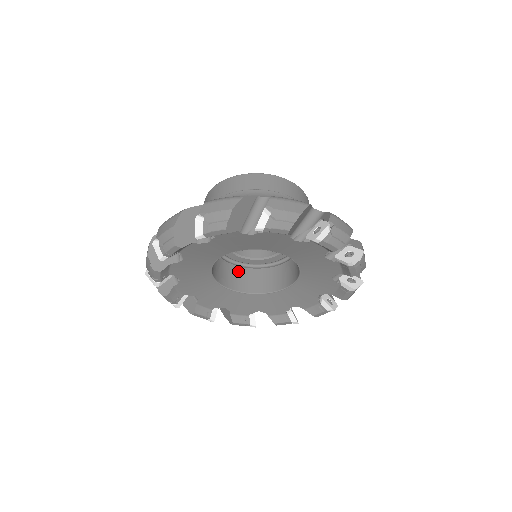
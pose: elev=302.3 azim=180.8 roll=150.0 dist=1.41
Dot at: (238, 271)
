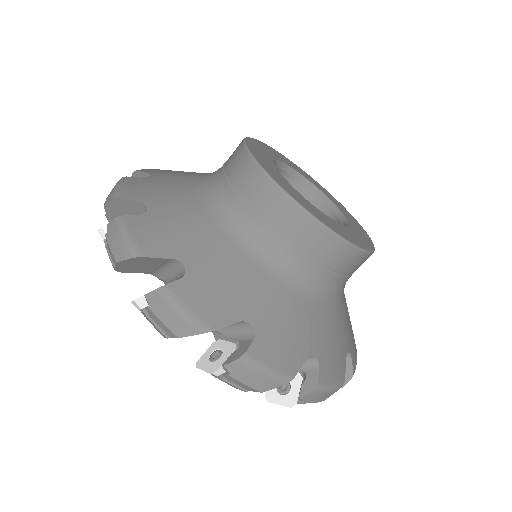
Dot at: occluded
